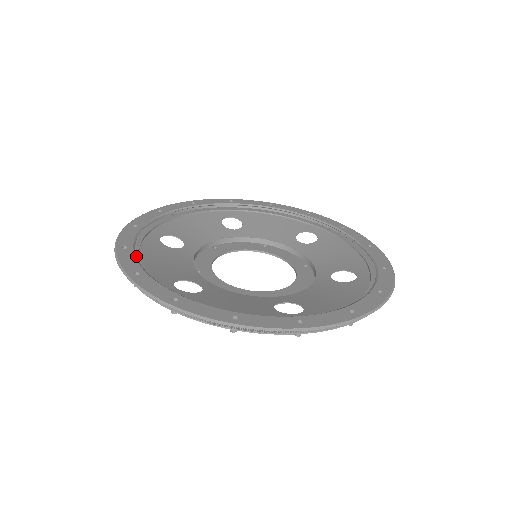
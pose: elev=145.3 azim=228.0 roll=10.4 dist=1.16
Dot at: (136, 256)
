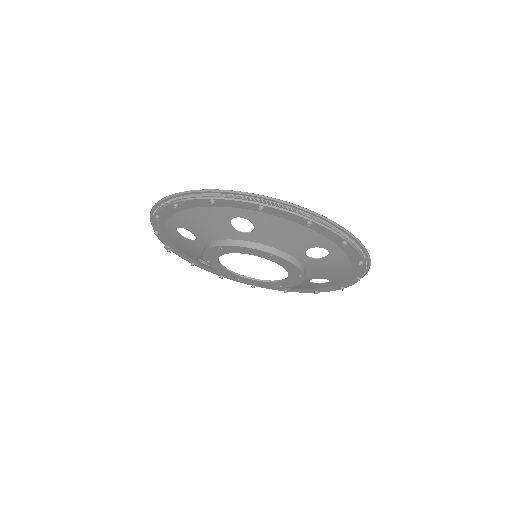
Dot at: occluded
